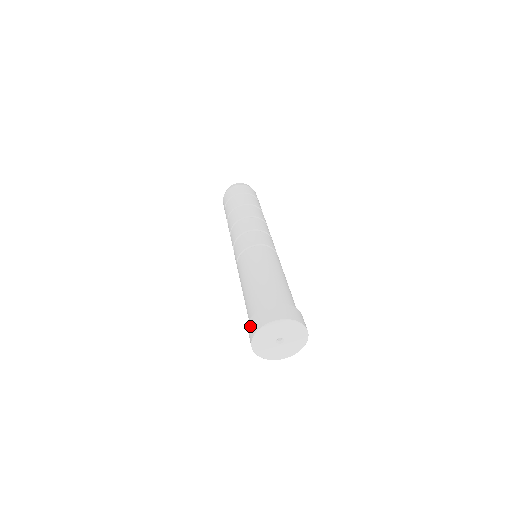
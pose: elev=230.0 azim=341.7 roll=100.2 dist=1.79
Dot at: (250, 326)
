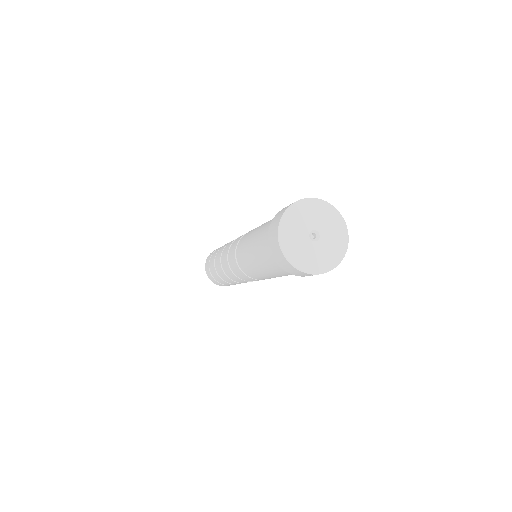
Dot at: (275, 217)
